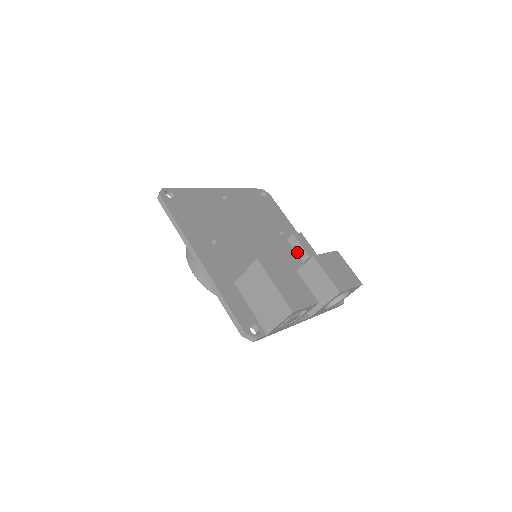
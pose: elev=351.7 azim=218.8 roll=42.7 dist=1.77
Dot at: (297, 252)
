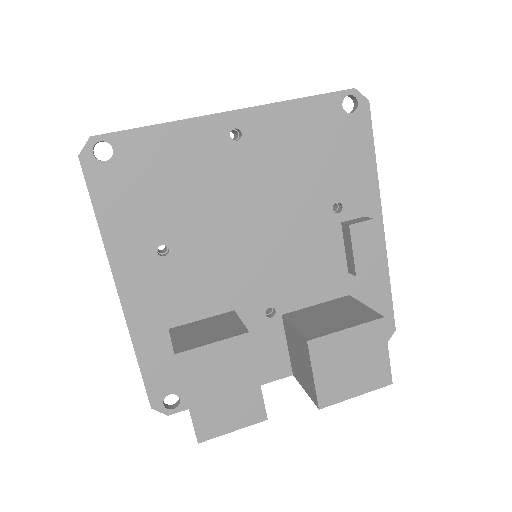
Dot at: (346, 252)
